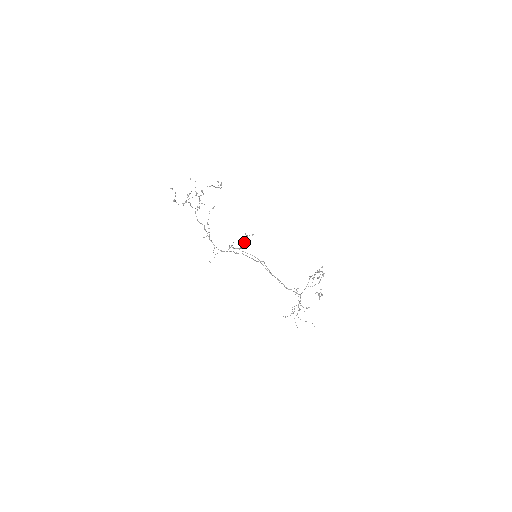
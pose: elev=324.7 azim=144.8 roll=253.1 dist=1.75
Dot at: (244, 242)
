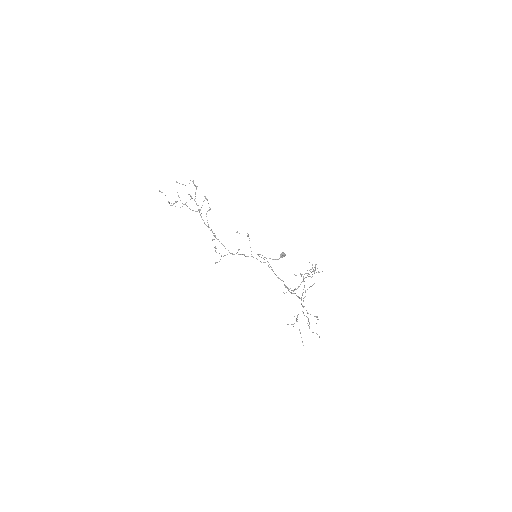
Dot at: (282, 253)
